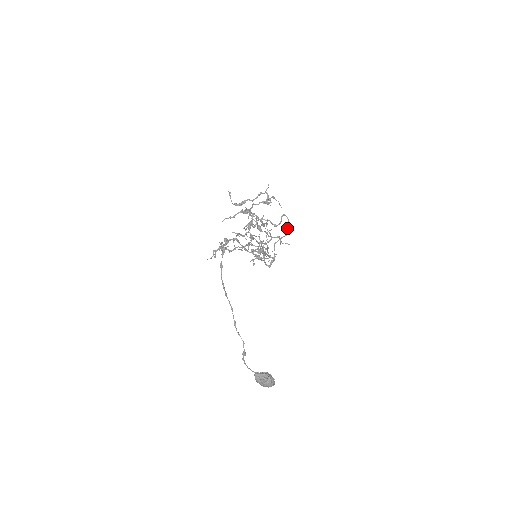
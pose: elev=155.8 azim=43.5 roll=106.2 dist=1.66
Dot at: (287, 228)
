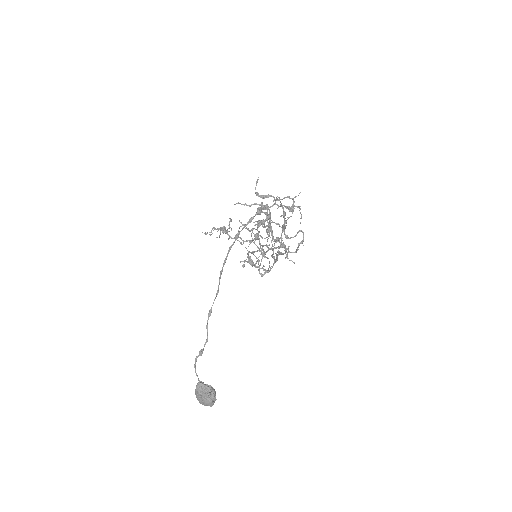
Dot at: occluded
